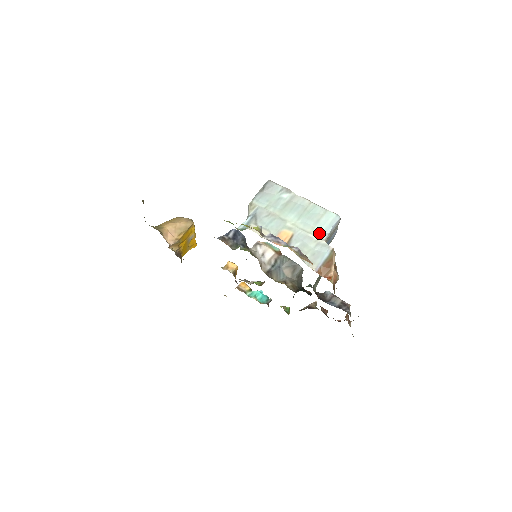
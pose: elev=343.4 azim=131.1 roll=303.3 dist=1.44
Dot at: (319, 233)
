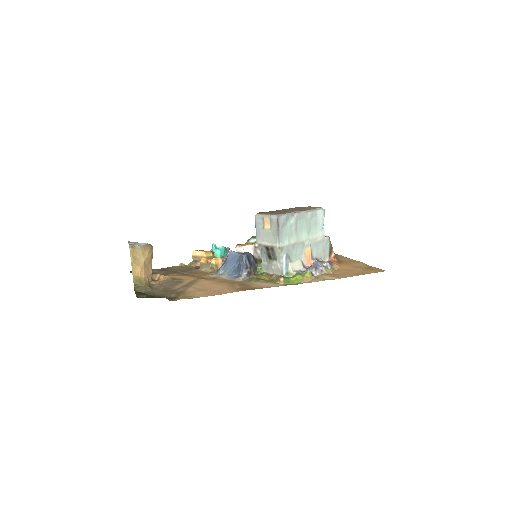
Dot at: (320, 233)
